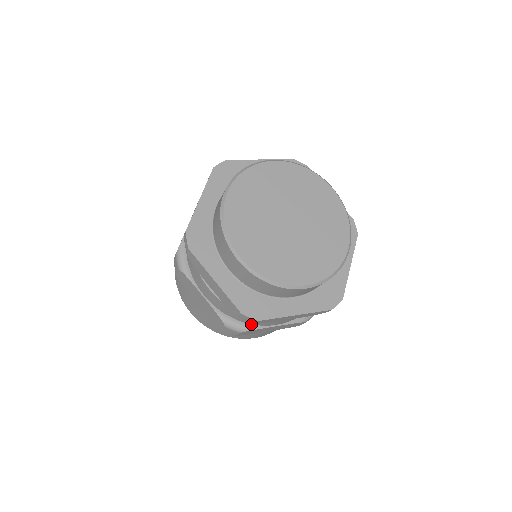
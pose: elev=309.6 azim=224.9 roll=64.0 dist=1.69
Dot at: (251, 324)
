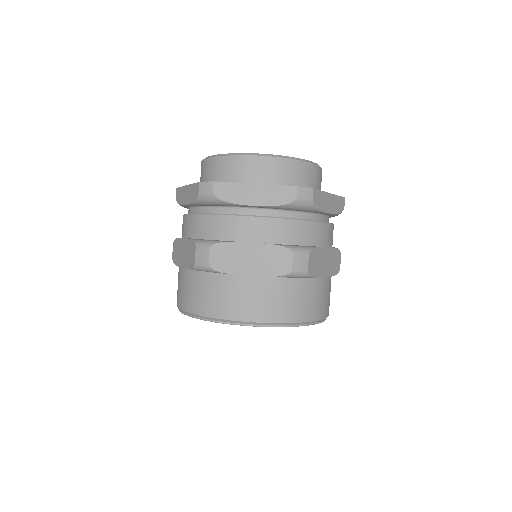
Dot at: (223, 241)
